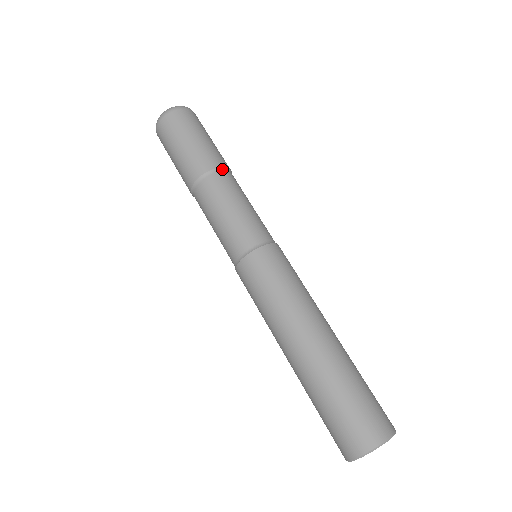
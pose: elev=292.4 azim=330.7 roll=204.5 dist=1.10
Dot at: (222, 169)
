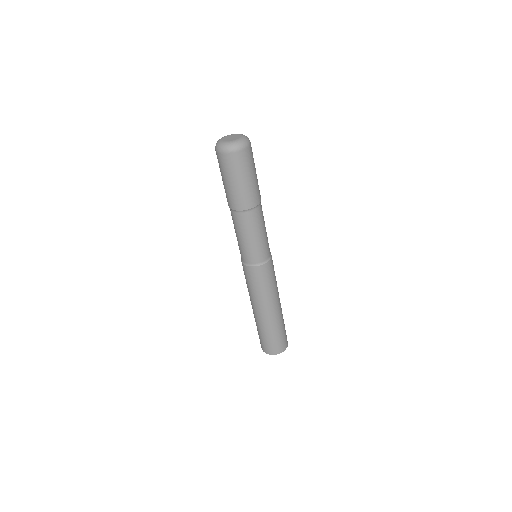
Dot at: (259, 205)
